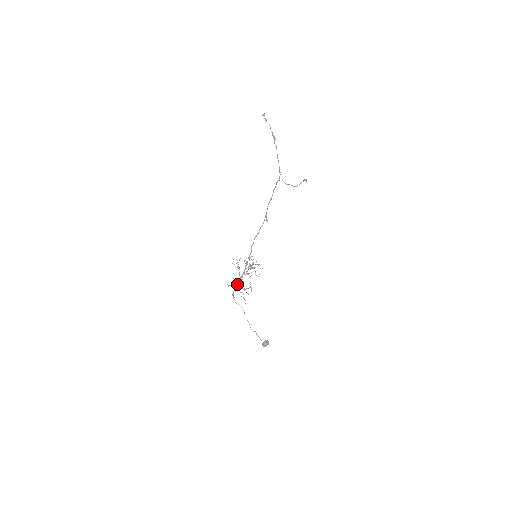
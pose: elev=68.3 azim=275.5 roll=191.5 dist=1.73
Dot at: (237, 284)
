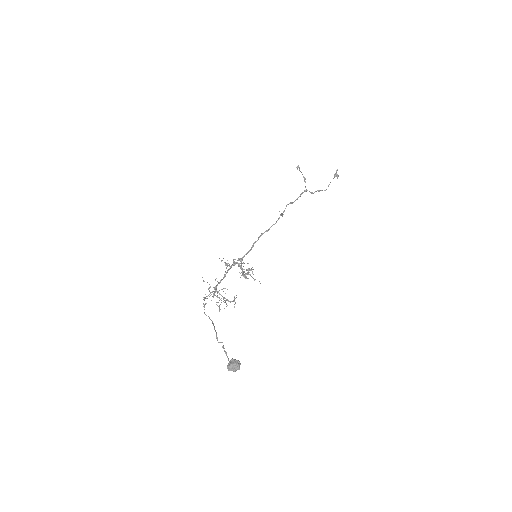
Dot at: (217, 285)
